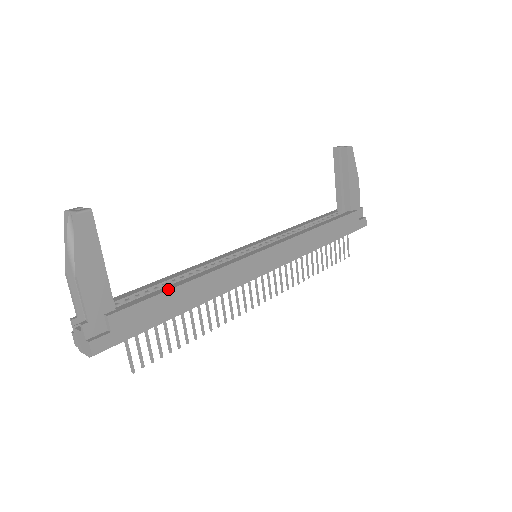
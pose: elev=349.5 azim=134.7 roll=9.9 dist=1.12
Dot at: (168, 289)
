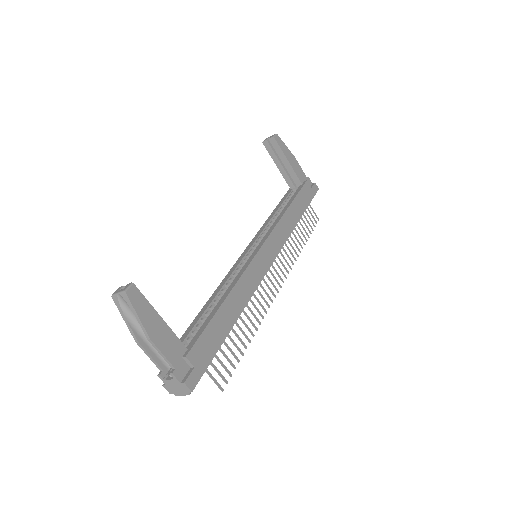
Dot at: (214, 314)
